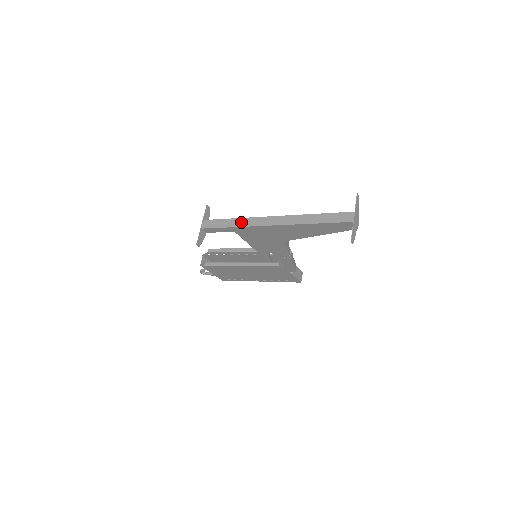
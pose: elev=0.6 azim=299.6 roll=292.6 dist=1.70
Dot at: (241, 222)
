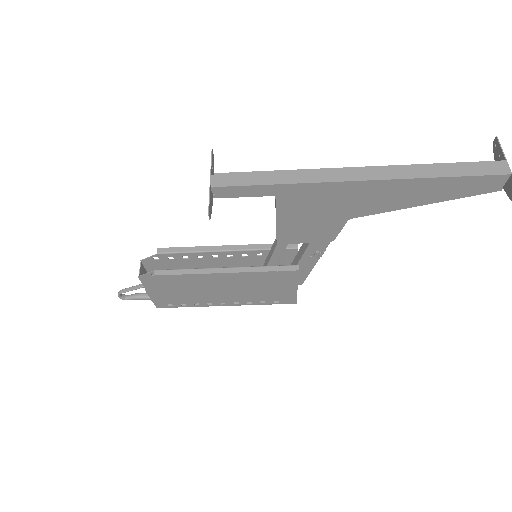
Dot at: (297, 176)
